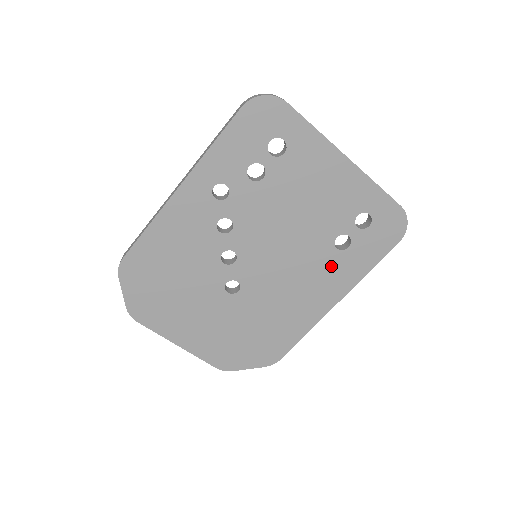
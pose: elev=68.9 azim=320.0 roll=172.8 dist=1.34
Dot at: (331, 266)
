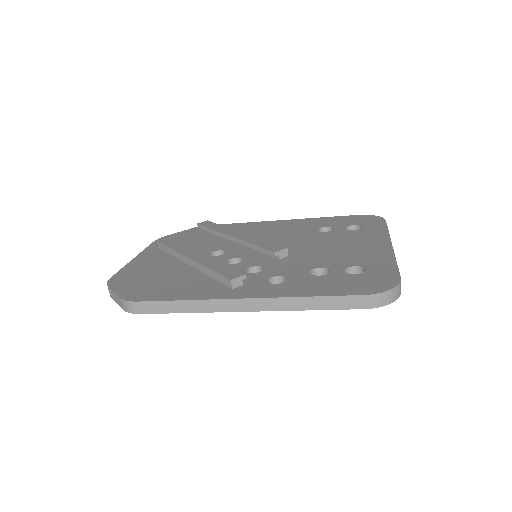
Dot at: occluded
